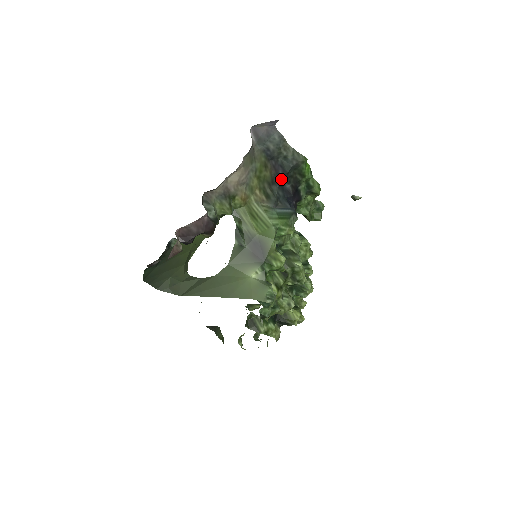
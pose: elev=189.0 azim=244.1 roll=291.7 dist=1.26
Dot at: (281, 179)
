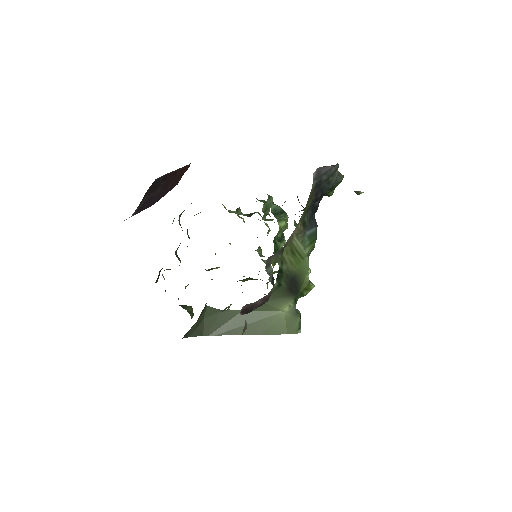
Dot at: (316, 201)
